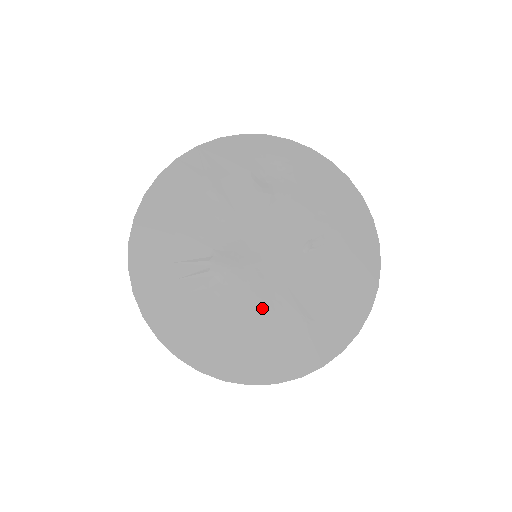
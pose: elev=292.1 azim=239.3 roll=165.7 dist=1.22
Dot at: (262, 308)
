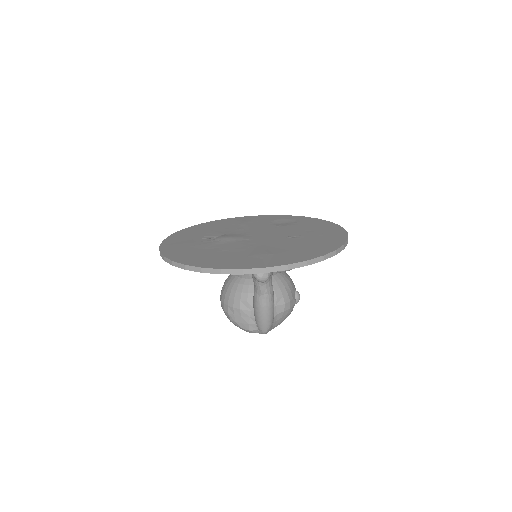
Dot at: (238, 249)
